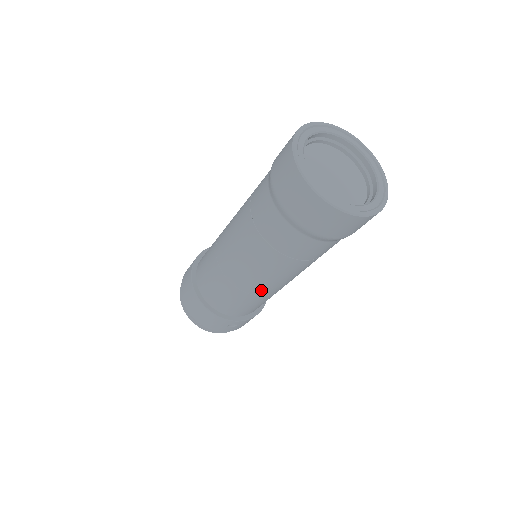
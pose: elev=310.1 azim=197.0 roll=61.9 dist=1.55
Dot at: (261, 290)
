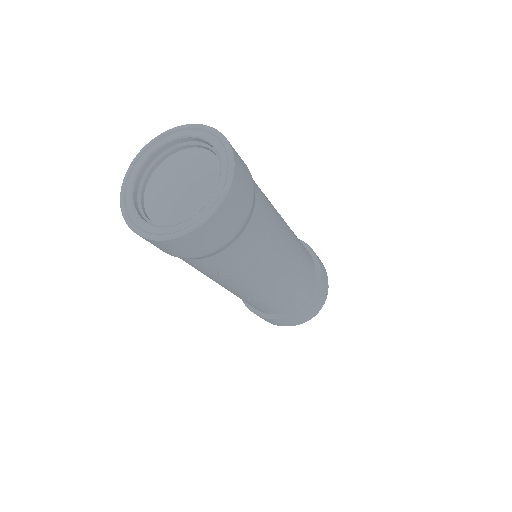
Dot at: (282, 280)
